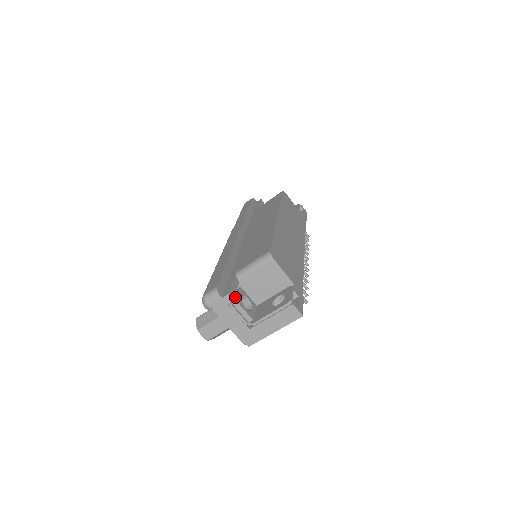
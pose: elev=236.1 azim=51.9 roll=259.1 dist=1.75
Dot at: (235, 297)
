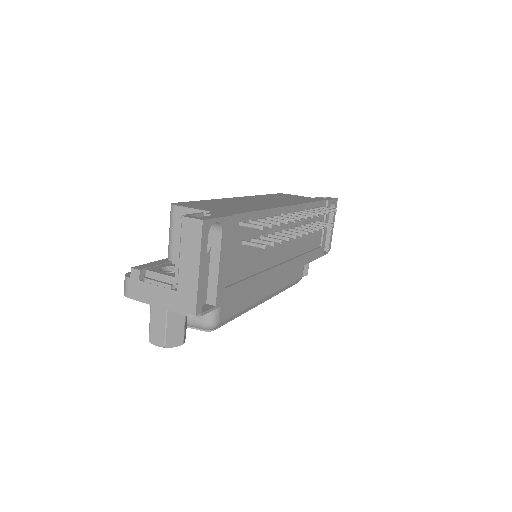
Dot at: occluded
